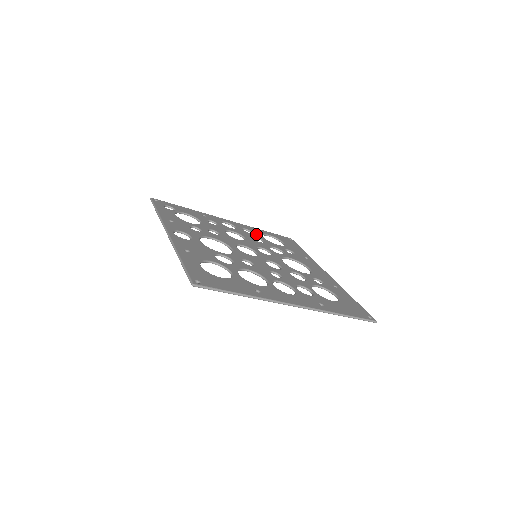
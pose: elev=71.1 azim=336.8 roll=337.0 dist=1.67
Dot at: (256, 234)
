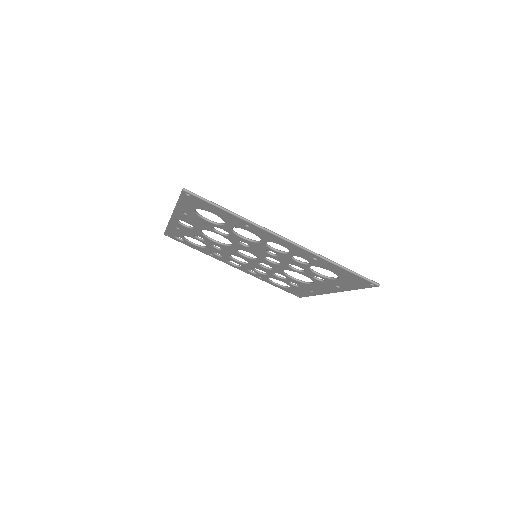
Dot at: occluded
